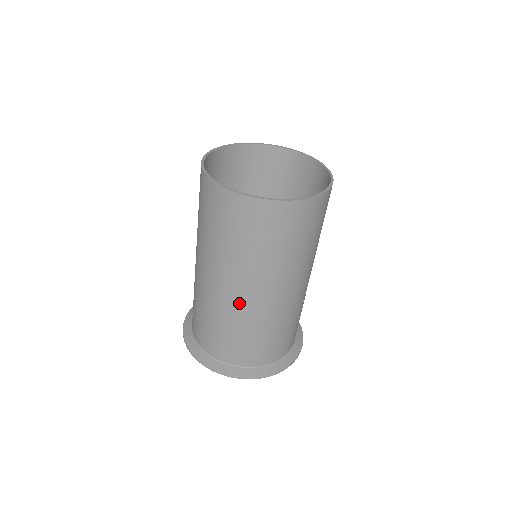
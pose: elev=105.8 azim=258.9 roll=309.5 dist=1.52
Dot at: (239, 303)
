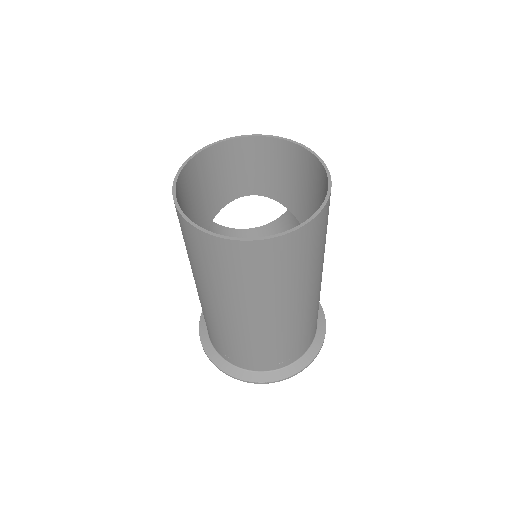
Dot at: (261, 327)
